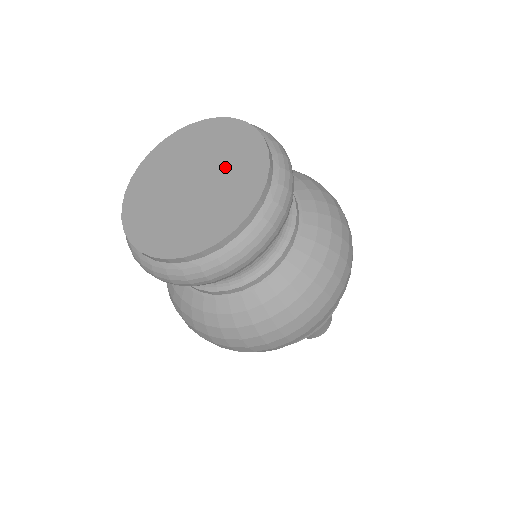
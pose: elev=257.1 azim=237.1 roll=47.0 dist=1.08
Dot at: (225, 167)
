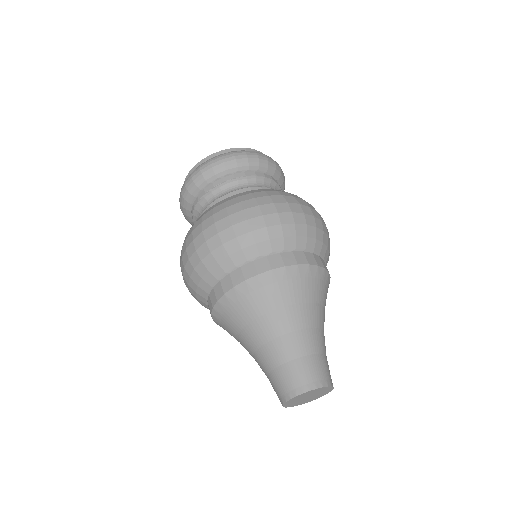
Dot at: occluded
